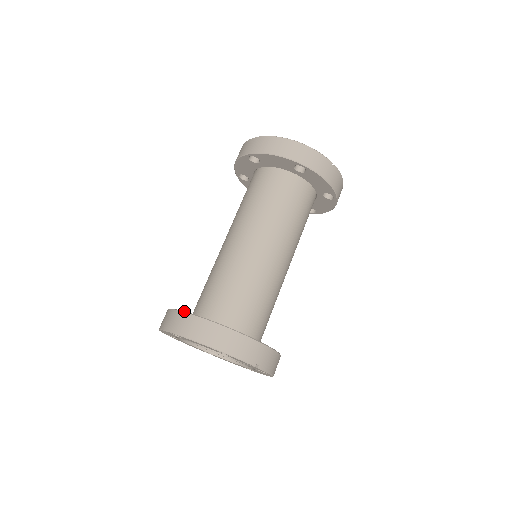
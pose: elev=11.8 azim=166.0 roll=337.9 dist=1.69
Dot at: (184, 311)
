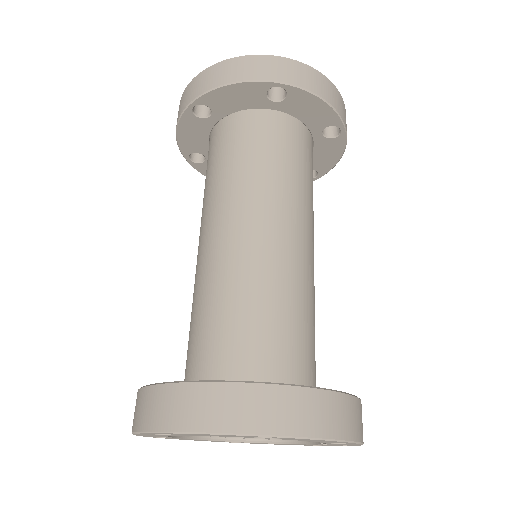
Dot at: (292, 384)
